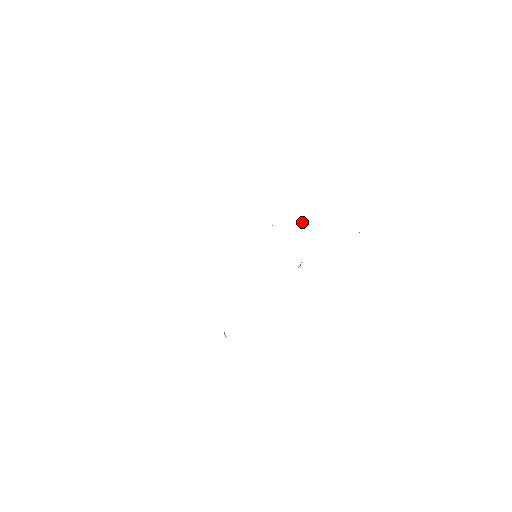
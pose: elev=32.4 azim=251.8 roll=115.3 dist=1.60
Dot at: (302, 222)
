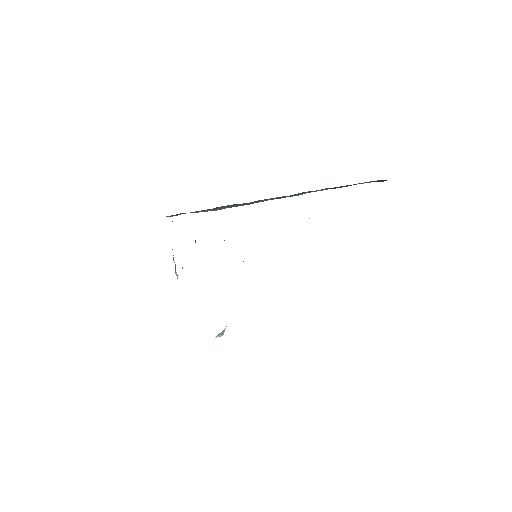
Dot at: occluded
